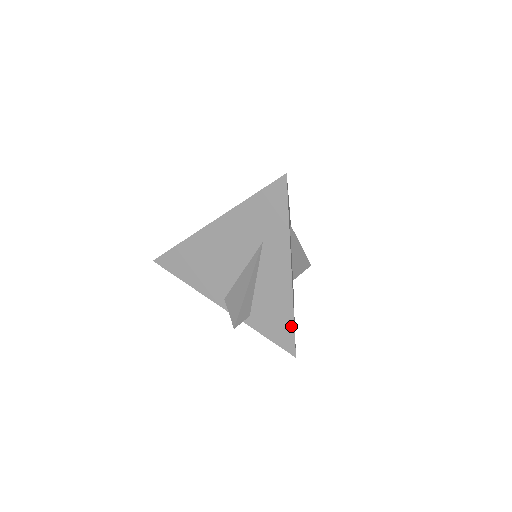
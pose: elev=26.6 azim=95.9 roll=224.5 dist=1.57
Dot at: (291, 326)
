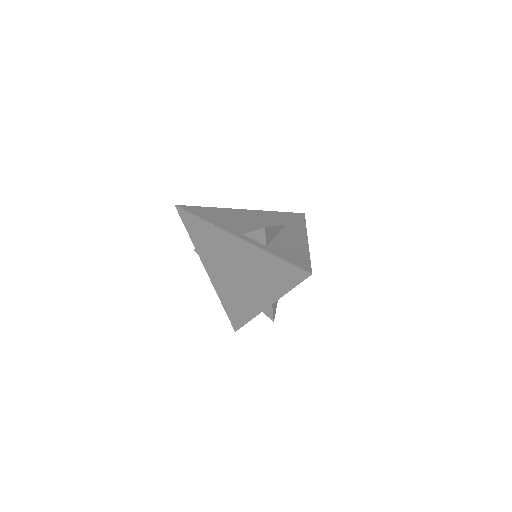
Dot at: (307, 258)
